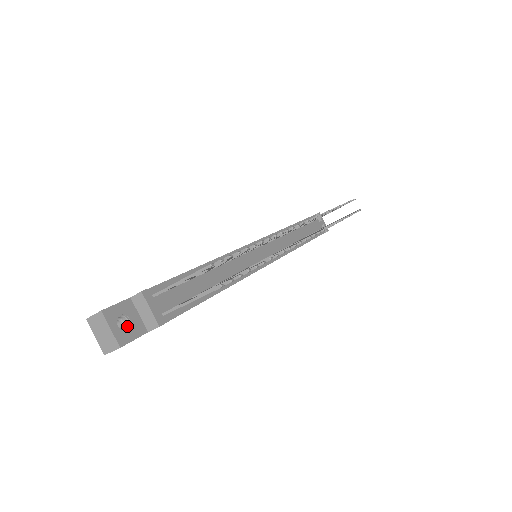
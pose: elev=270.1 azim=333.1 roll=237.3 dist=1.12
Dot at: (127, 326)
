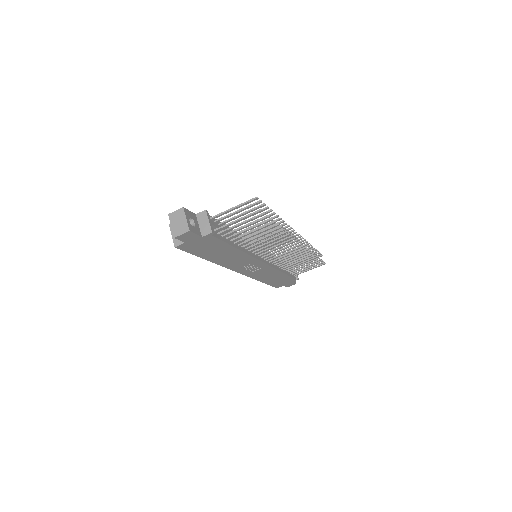
Dot at: (192, 226)
